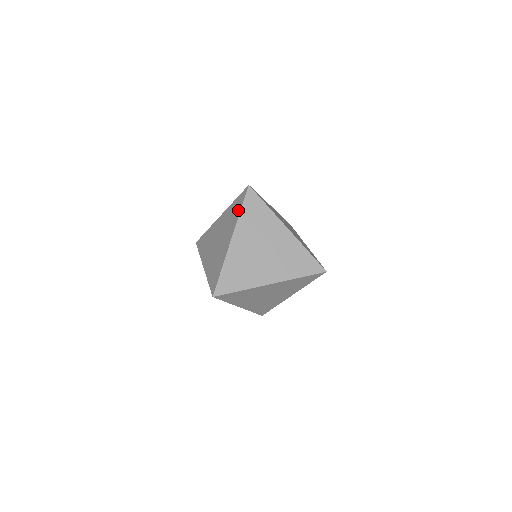
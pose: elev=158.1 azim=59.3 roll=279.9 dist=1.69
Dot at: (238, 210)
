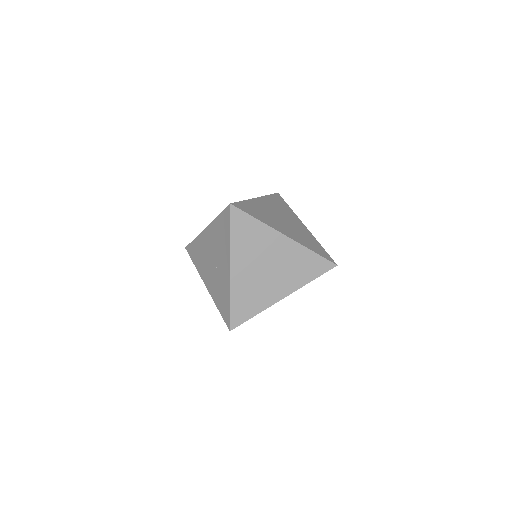
Dot at: occluded
